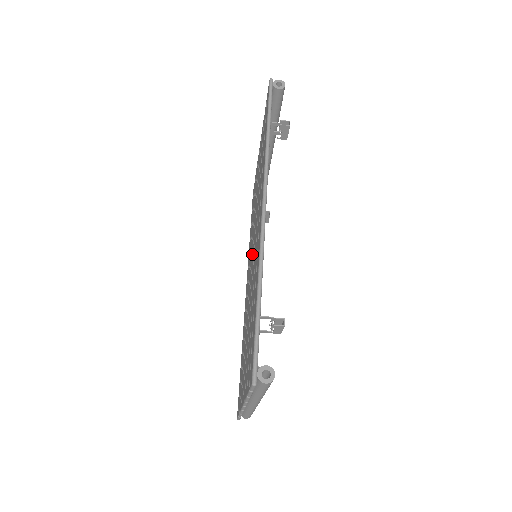
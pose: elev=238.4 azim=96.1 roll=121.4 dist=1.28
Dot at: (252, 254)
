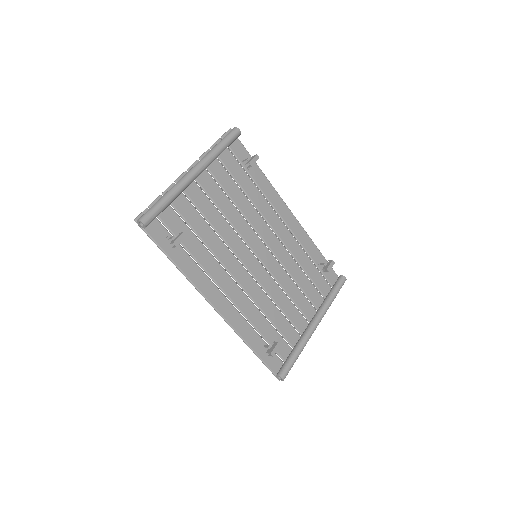
Dot at: (254, 253)
